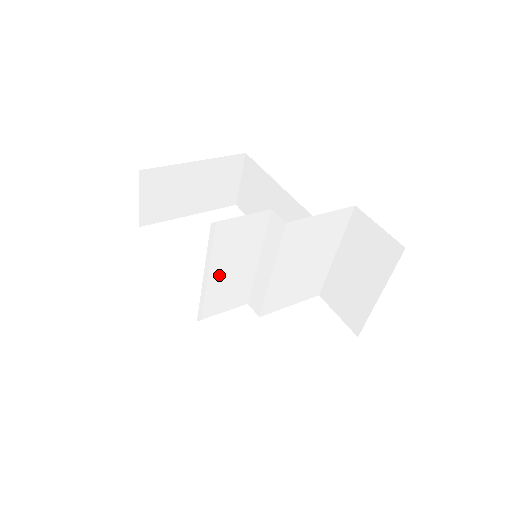
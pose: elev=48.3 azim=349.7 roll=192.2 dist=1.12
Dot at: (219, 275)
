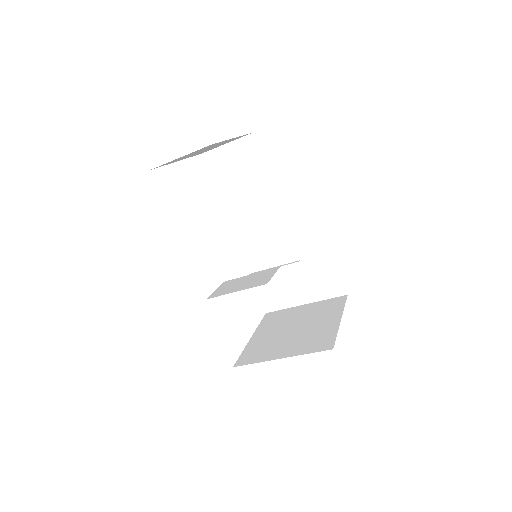
Dot at: (254, 283)
